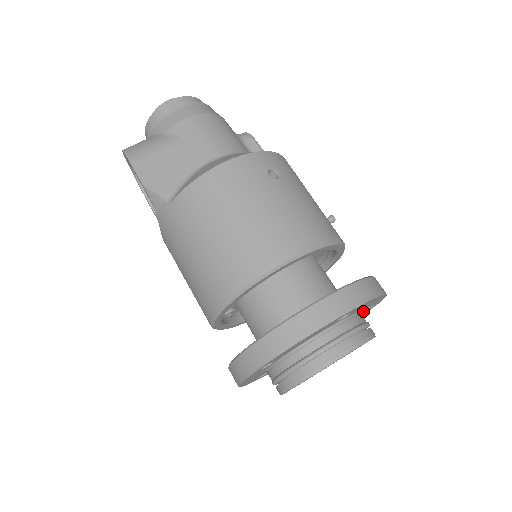
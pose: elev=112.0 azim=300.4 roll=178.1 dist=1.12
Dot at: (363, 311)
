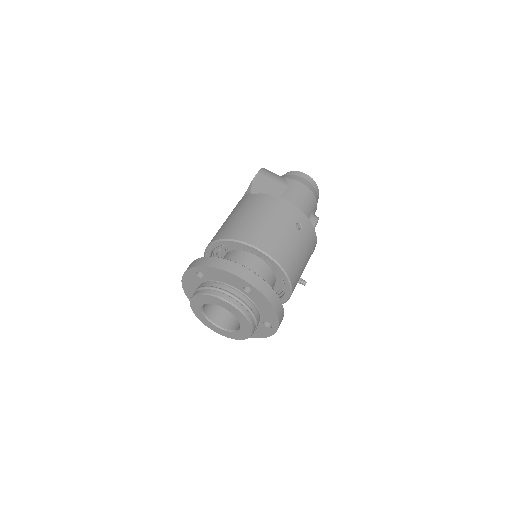
Dot at: (264, 324)
